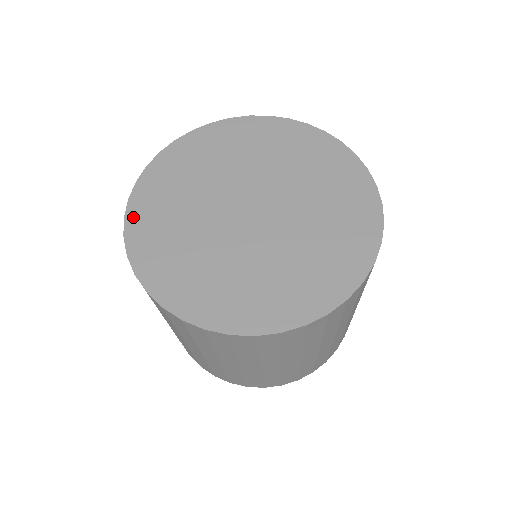
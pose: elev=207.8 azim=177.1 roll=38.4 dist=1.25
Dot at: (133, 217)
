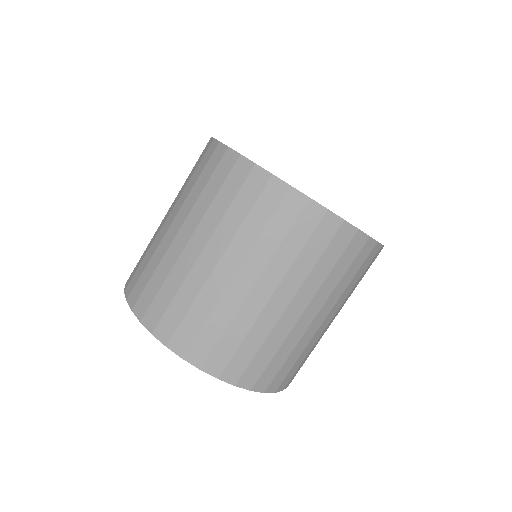
Dot at: occluded
